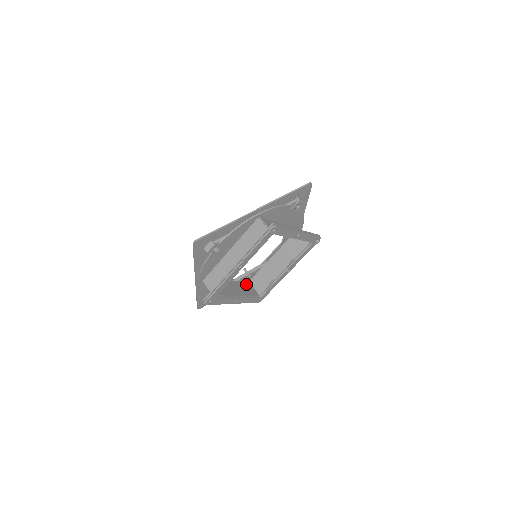
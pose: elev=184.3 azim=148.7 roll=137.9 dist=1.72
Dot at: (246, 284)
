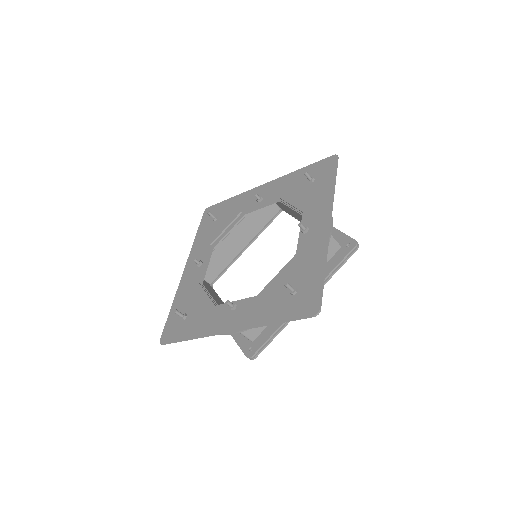
Dot at: occluded
